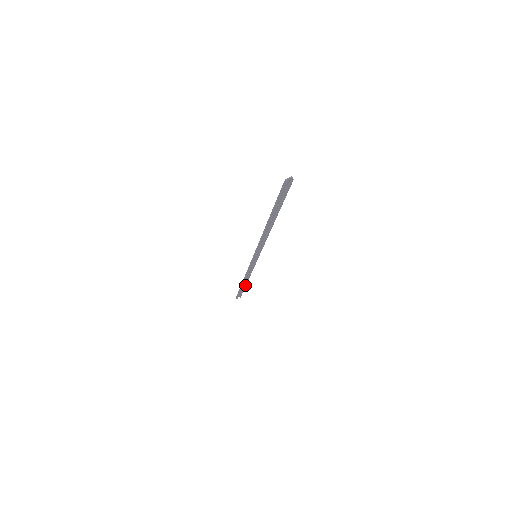
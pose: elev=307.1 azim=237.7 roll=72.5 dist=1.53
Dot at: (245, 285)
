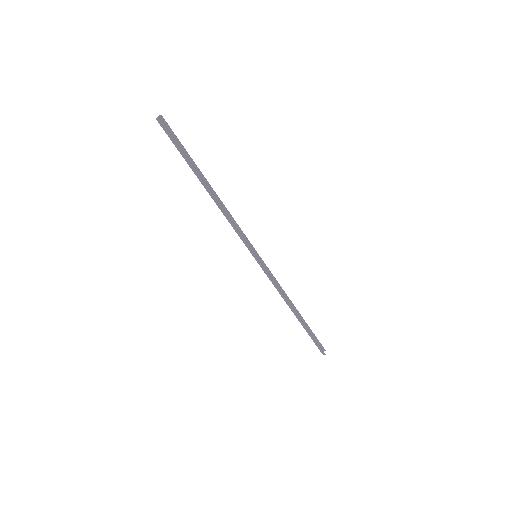
Dot at: (303, 321)
